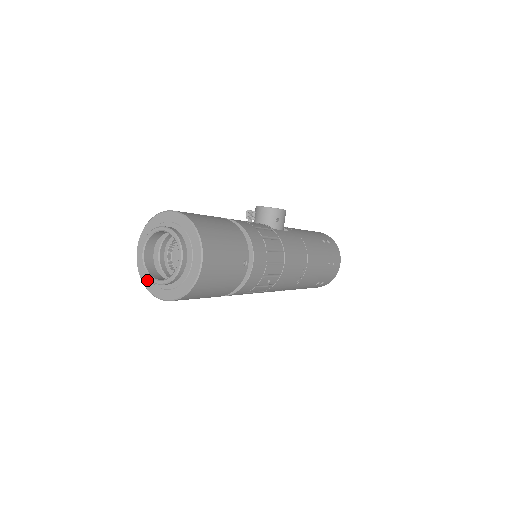
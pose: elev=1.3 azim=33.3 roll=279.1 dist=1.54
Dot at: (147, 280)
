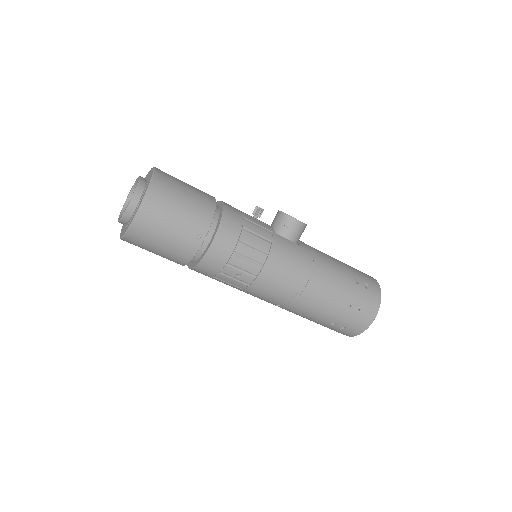
Dot at: occluded
